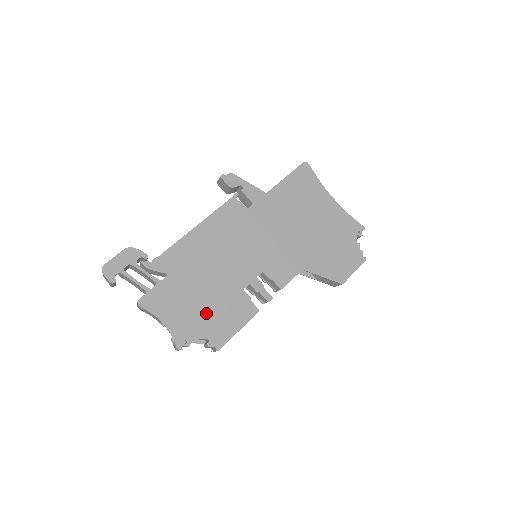
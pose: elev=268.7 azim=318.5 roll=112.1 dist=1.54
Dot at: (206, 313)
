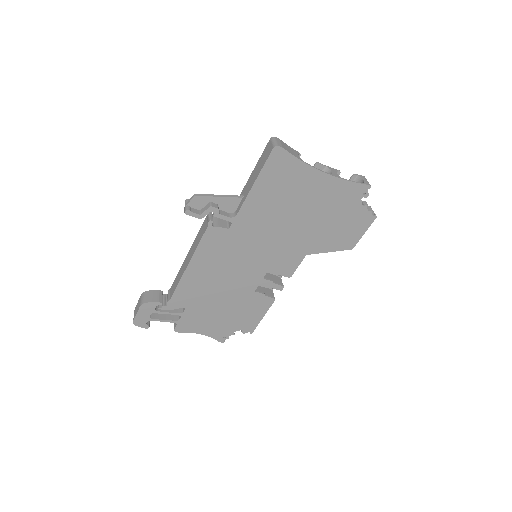
Dot at: (231, 317)
